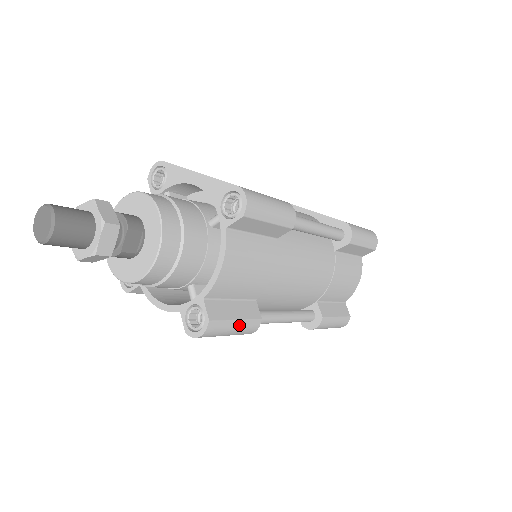
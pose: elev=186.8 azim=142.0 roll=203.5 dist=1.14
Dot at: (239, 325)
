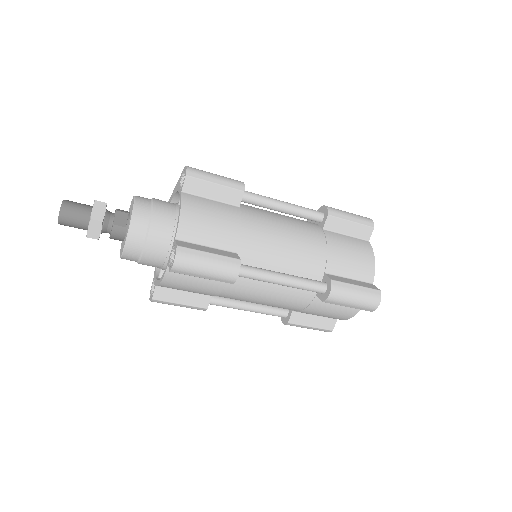
Dot at: (214, 258)
